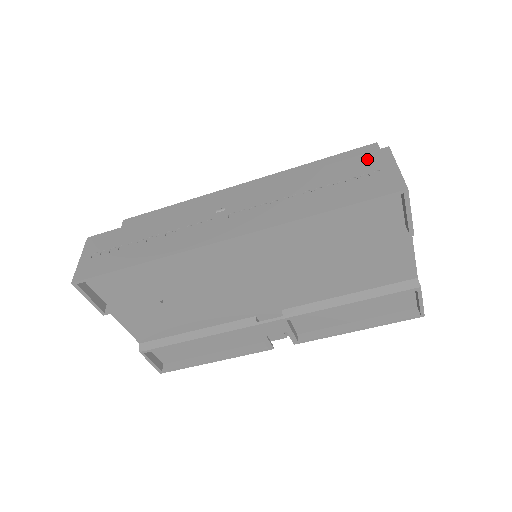
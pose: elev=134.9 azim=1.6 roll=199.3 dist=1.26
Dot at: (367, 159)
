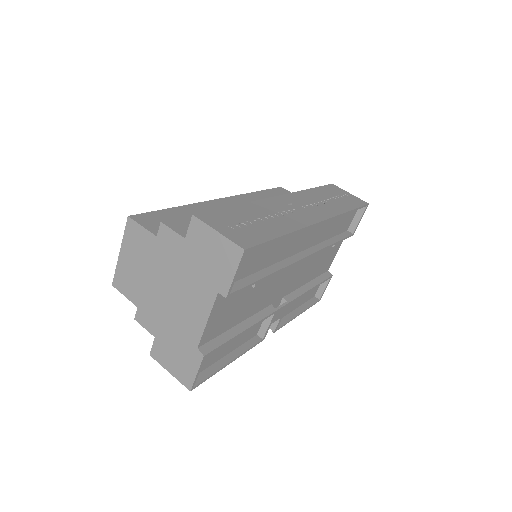
Dot at: (332, 188)
